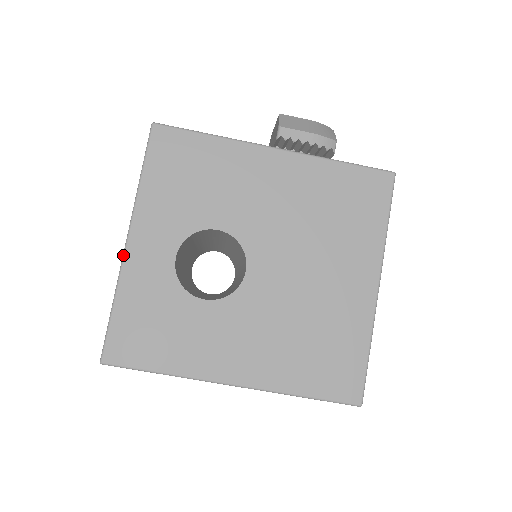
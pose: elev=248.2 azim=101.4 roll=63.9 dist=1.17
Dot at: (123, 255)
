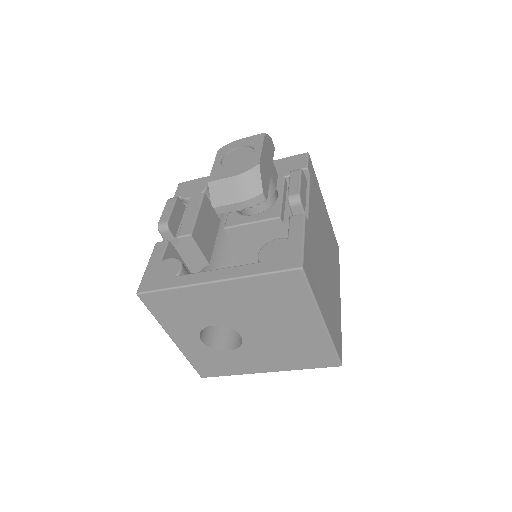
Dot at: occluded
